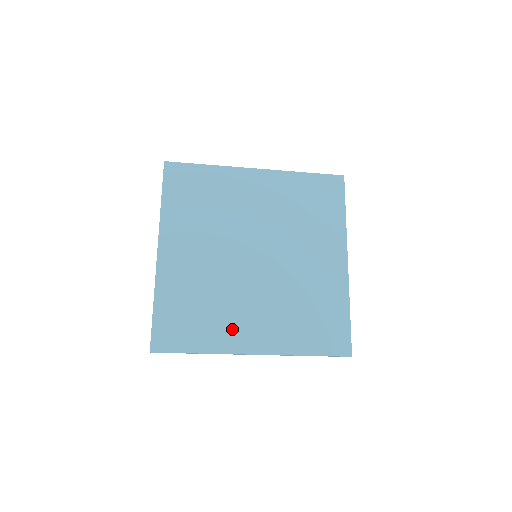
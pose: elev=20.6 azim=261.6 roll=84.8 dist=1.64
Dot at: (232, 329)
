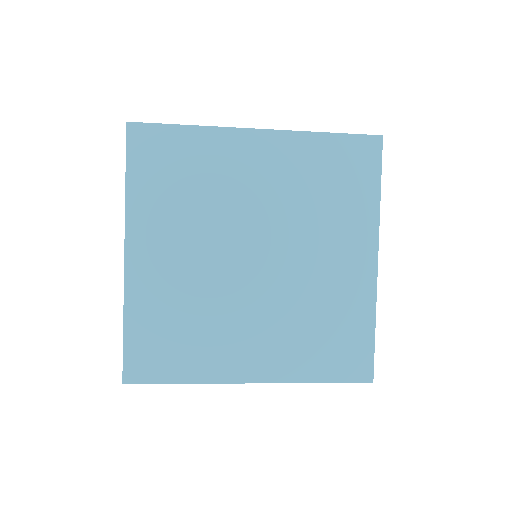
Dot at: (224, 353)
